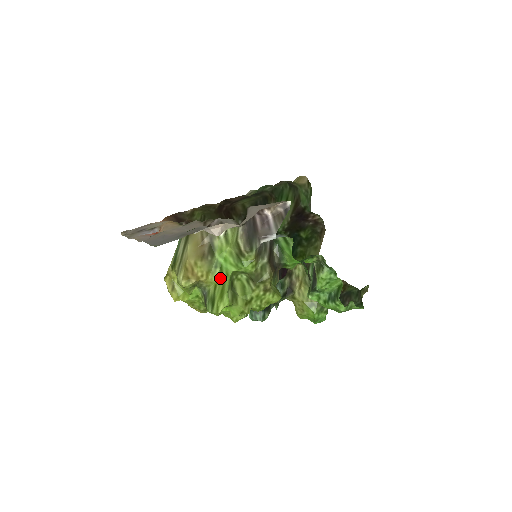
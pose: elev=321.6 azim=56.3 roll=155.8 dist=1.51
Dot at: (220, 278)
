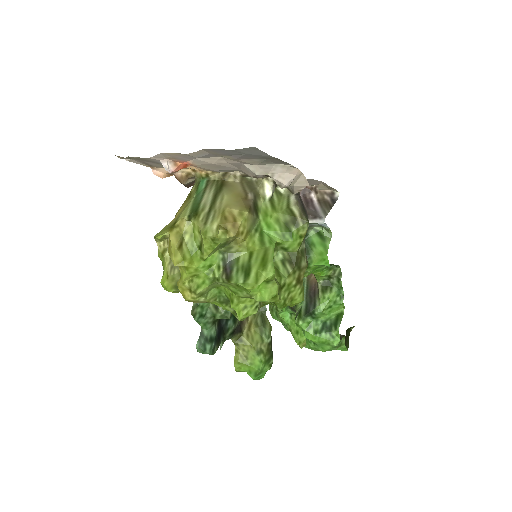
Dot at: (259, 245)
